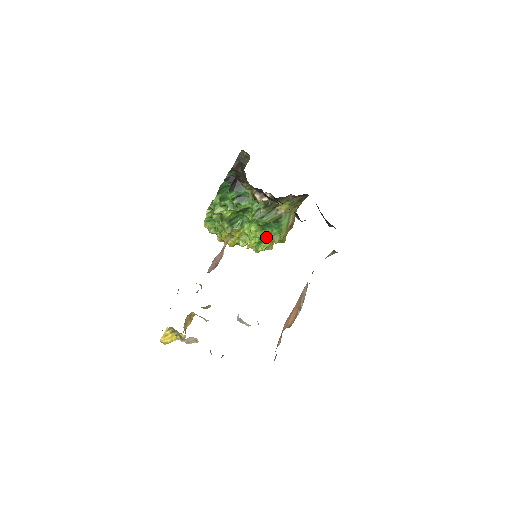
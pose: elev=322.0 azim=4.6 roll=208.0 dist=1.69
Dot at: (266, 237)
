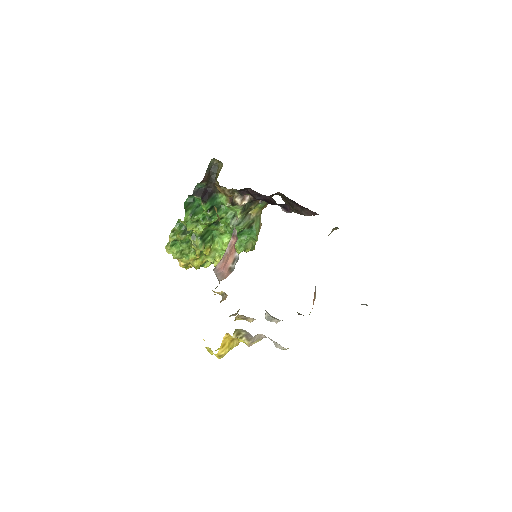
Dot at: (239, 246)
